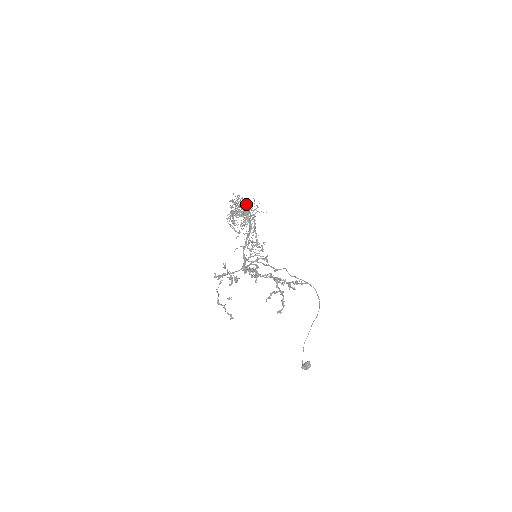
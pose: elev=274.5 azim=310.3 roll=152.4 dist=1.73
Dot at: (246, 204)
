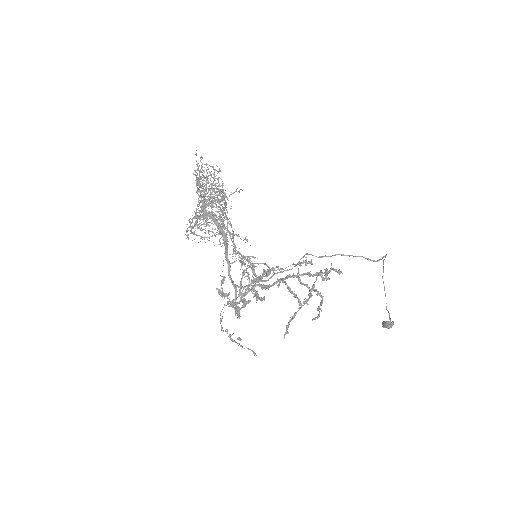
Dot at: occluded
